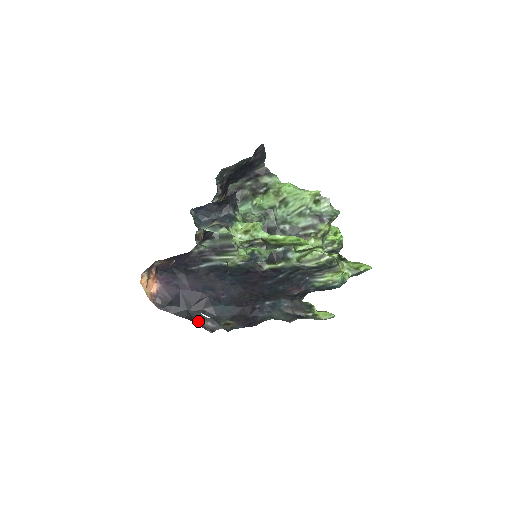
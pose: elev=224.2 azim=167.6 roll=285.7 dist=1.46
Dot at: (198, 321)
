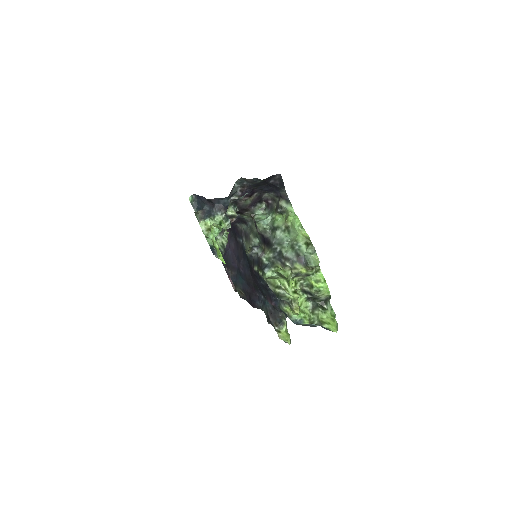
Dot at: occluded
